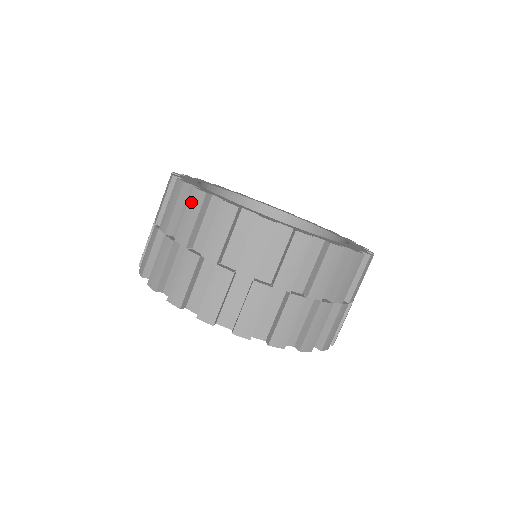
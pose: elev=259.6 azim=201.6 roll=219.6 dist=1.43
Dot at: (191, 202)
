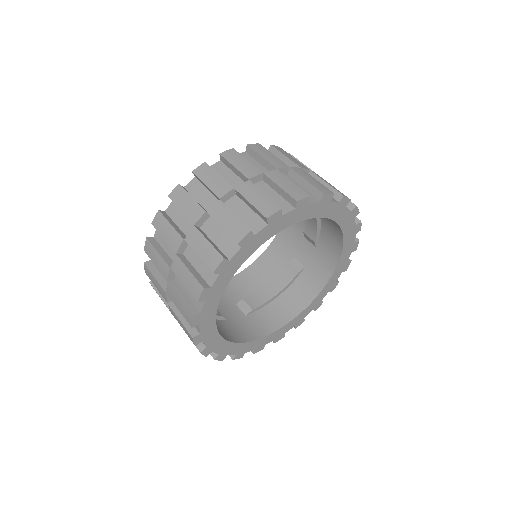
Dot at: (201, 176)
